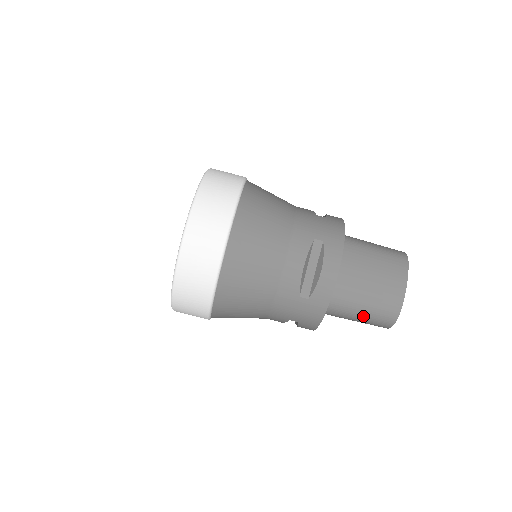
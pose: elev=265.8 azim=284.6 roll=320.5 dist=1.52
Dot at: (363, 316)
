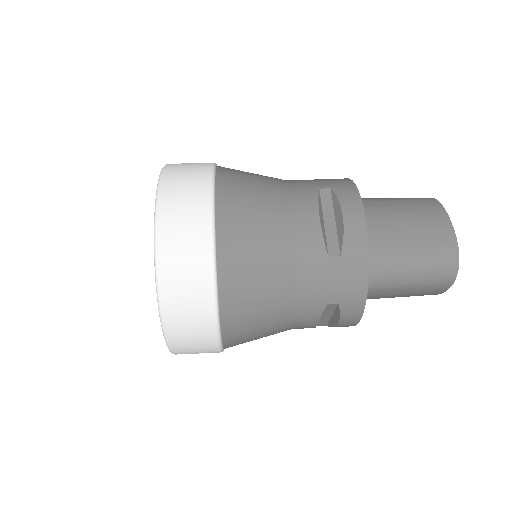
Dot at: (416, 271)
